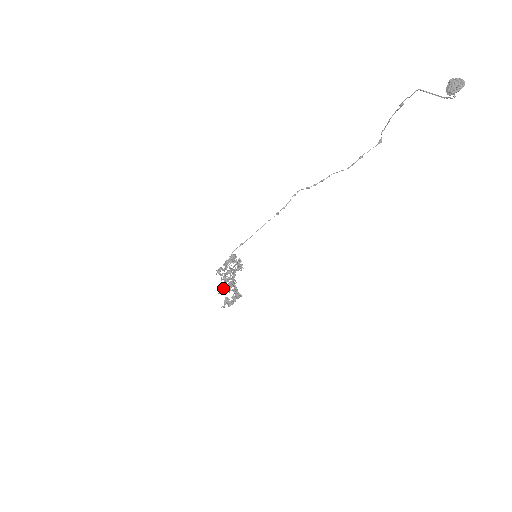
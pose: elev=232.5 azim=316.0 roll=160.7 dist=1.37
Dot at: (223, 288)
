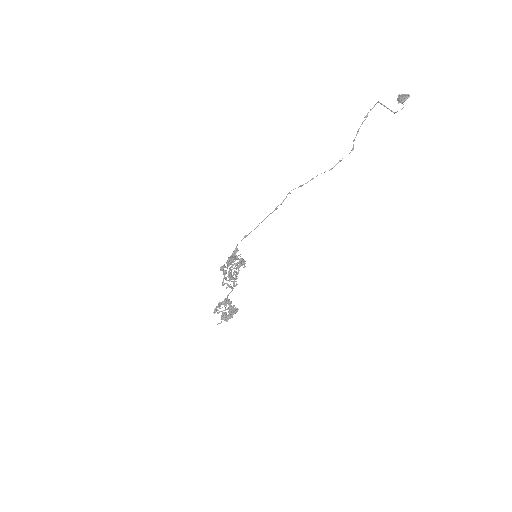
Dot at: (218, 307)
